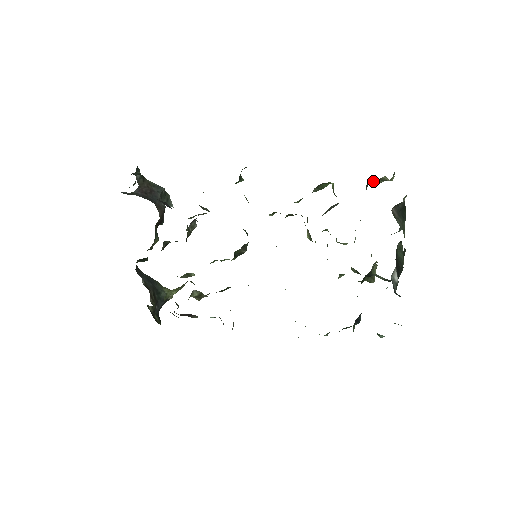
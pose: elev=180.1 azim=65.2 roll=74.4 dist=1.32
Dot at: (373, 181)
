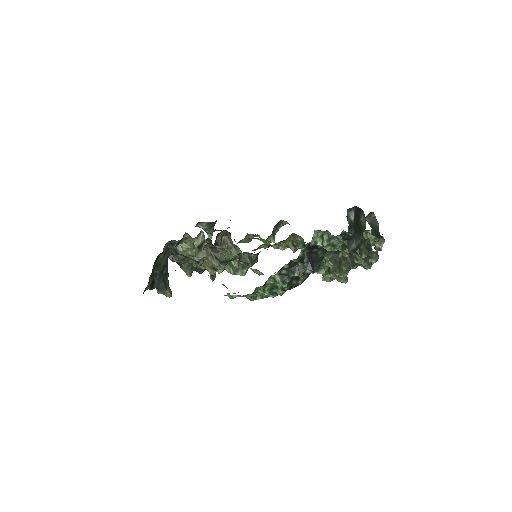
Dot at: occluded
